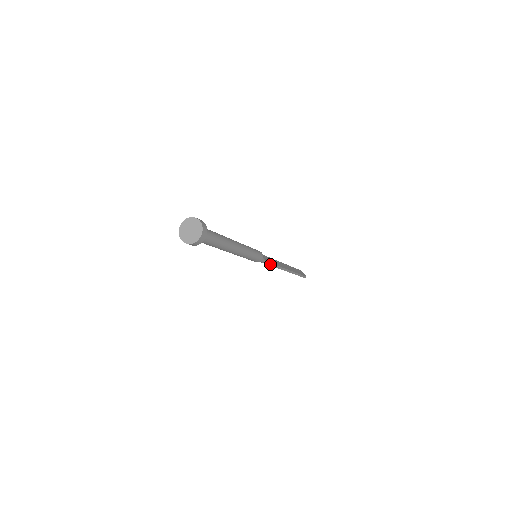
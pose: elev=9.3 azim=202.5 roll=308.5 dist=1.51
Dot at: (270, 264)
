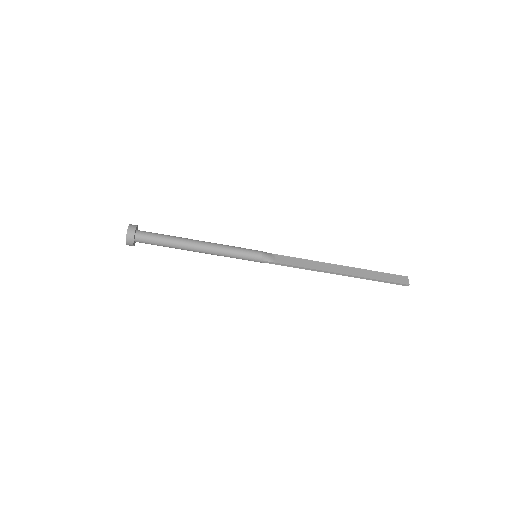
Dot at: (287, 265)
